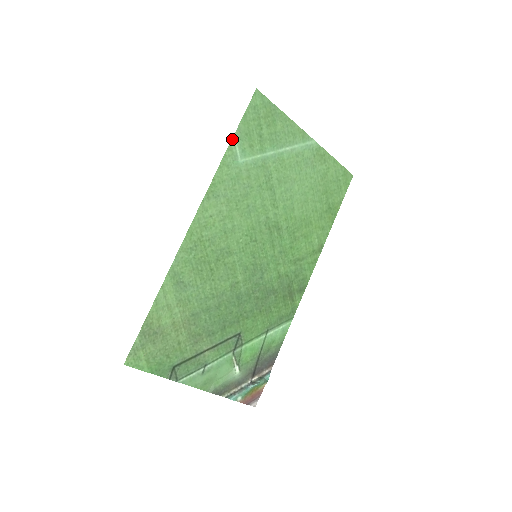
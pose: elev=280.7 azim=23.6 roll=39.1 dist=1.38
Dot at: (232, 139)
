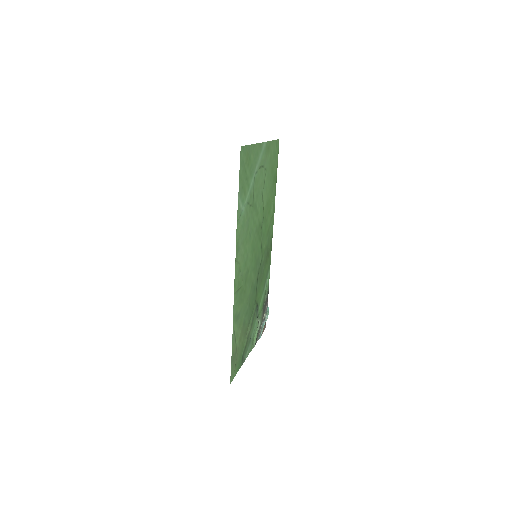
Dot at: (238, 202)
